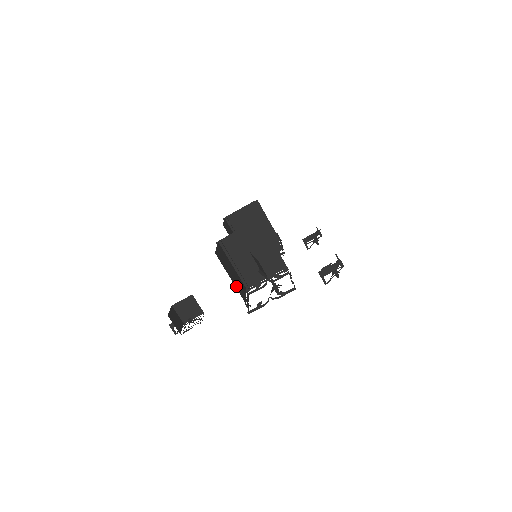
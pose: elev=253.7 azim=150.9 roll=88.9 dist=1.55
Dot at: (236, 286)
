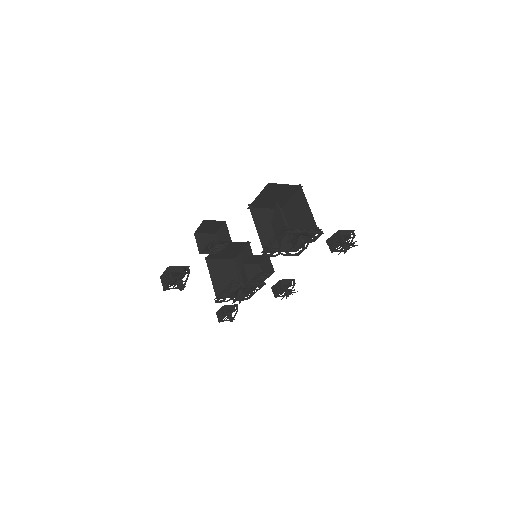
Dot at: occluded
